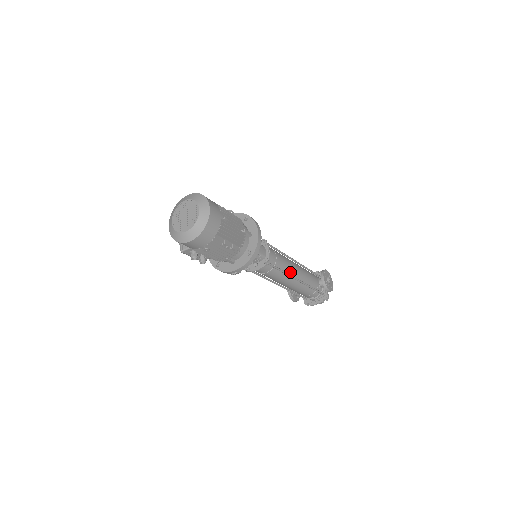
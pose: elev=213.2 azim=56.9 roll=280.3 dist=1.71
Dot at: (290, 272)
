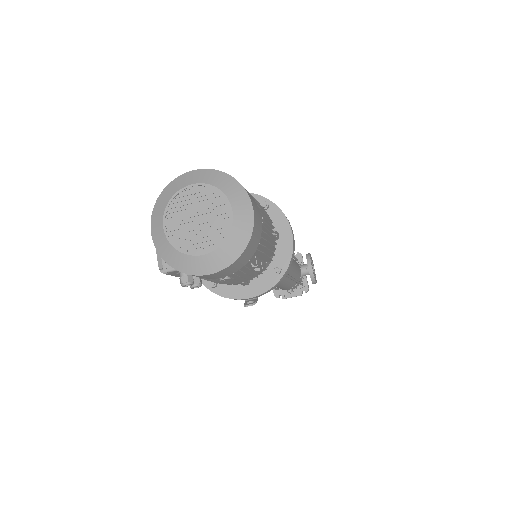
Dot at: (288, 271)
